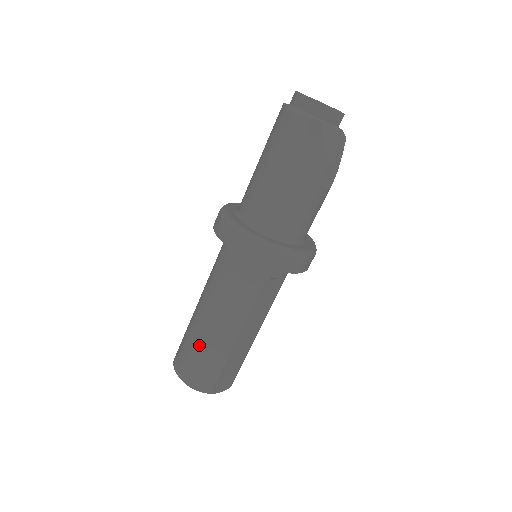
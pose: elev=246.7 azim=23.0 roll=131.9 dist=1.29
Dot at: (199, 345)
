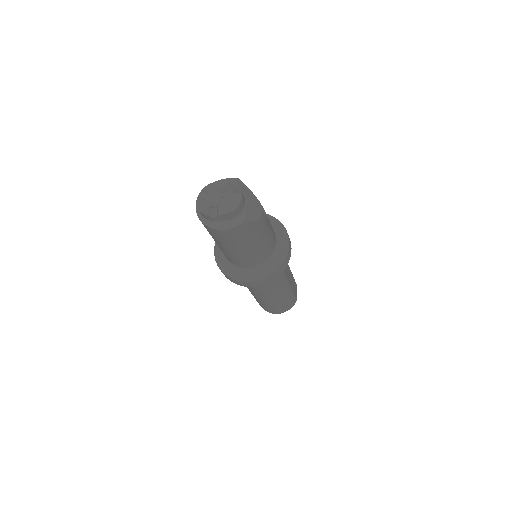
Dot at: (276, 303)
